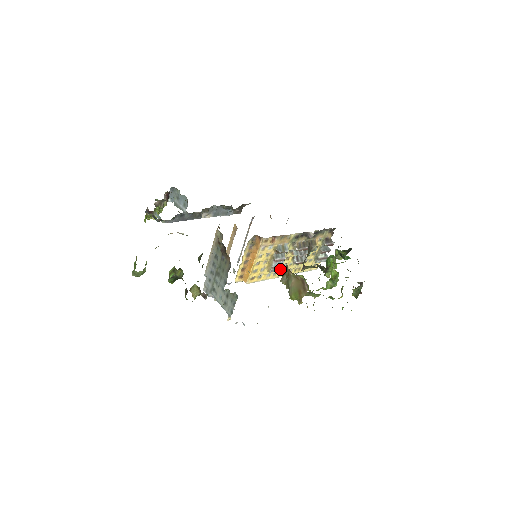
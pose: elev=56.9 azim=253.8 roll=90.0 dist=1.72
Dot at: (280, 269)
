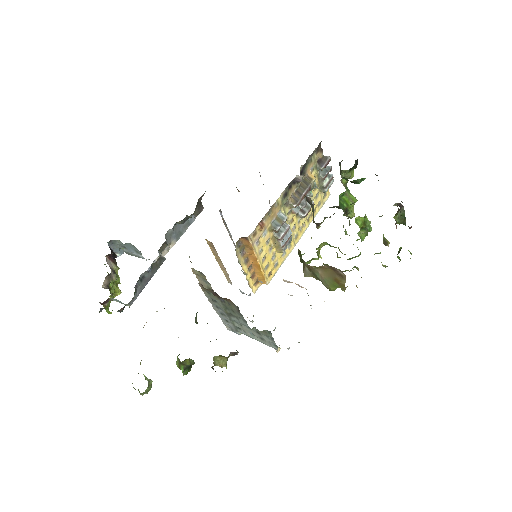
Dot at: occluded
